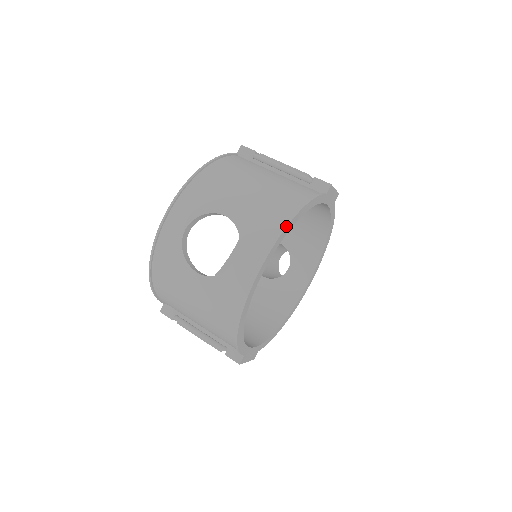
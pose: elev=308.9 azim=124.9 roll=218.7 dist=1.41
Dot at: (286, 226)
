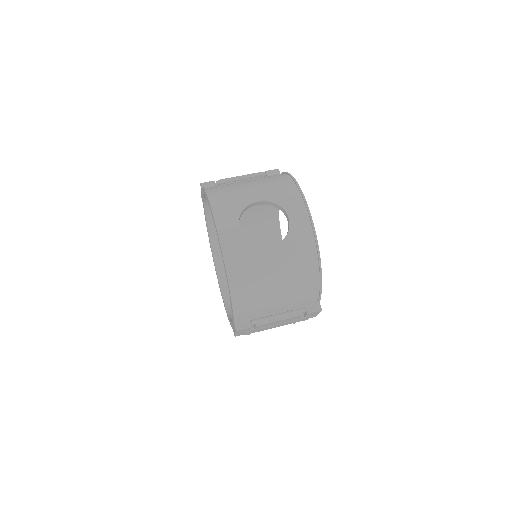
Dot at: (297, 183)
